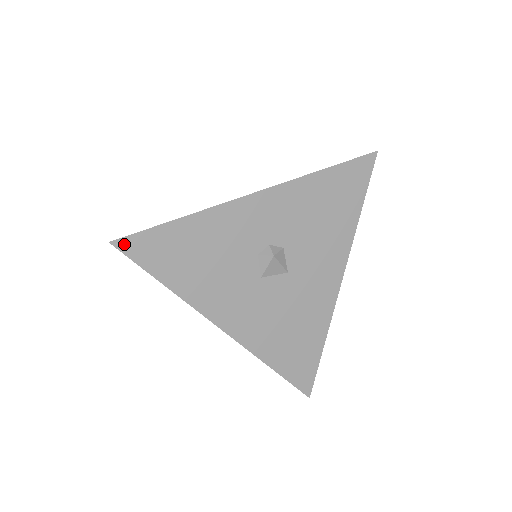
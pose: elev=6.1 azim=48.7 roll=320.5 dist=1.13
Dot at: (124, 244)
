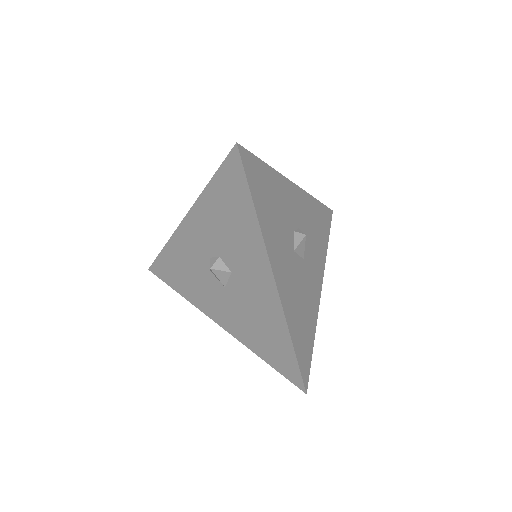
Dot at: (243, 153)
